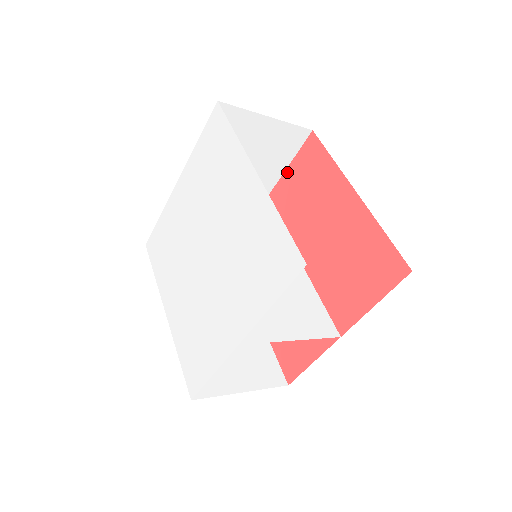
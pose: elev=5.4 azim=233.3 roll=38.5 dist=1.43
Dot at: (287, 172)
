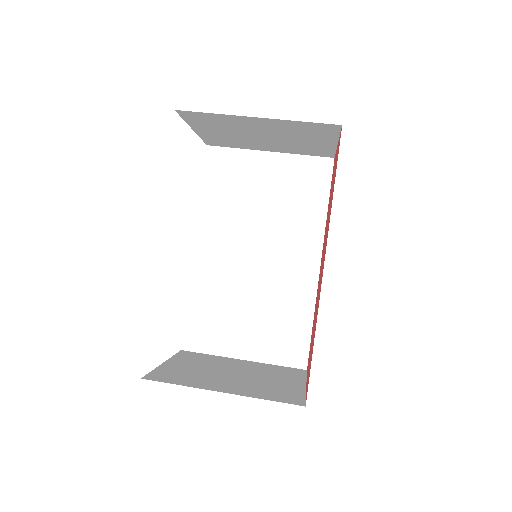
Dot at: (336, 151)
